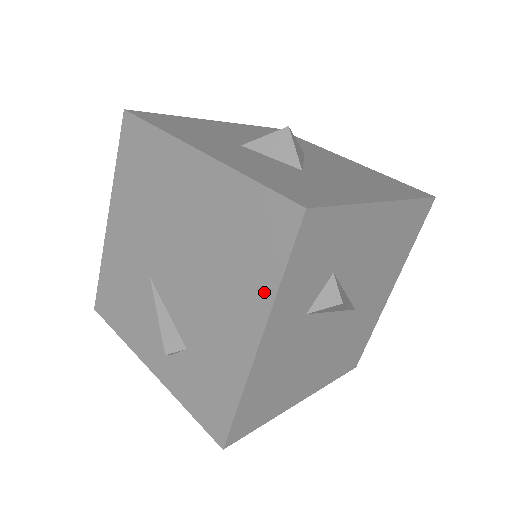
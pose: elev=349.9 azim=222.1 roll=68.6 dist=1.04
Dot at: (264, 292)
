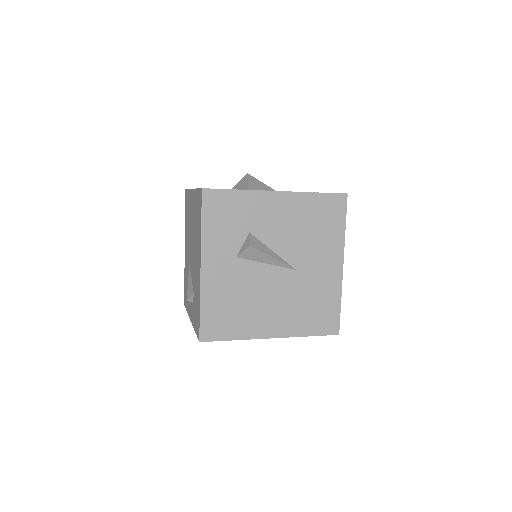
Dot at: (200, 238)
